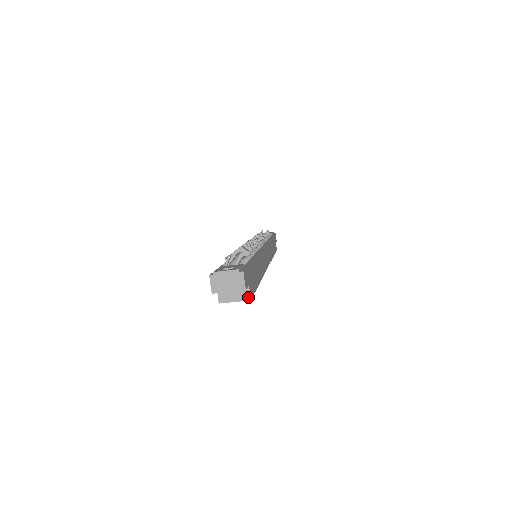
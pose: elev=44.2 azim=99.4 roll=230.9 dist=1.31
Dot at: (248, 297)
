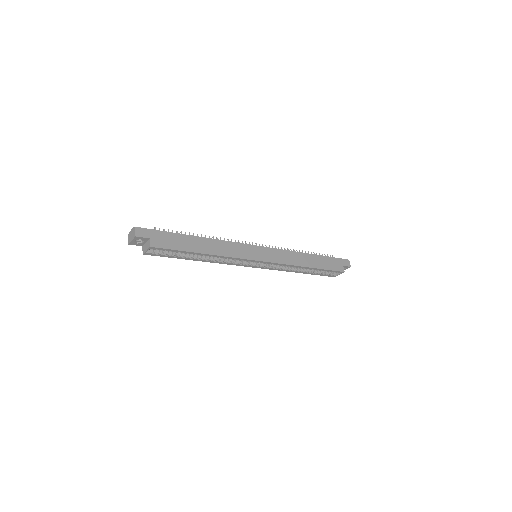
Dot at: (149, 245)
